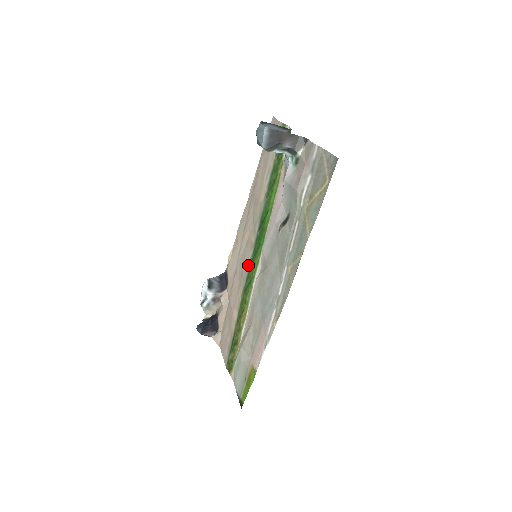
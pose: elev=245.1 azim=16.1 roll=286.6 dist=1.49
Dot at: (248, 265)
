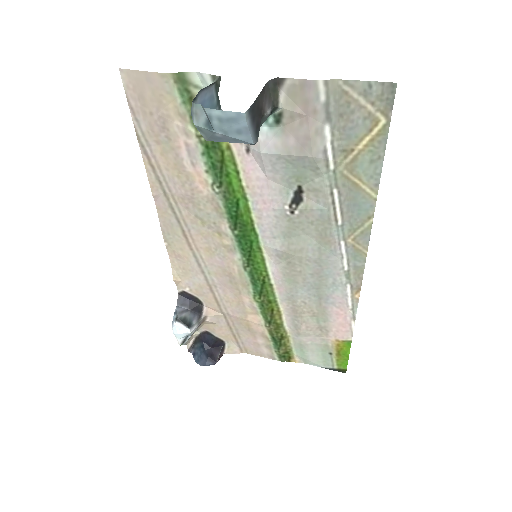
Dot at: (243, 270)
